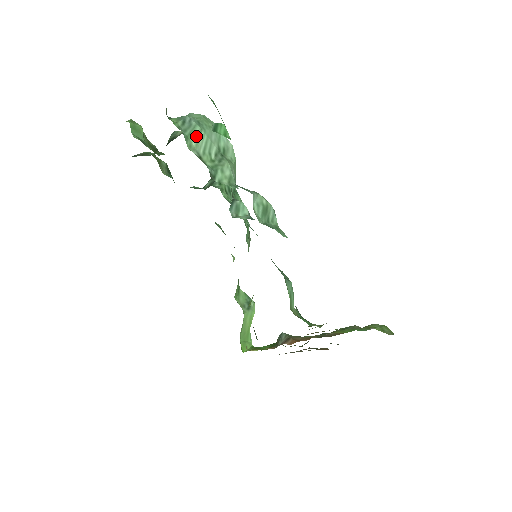
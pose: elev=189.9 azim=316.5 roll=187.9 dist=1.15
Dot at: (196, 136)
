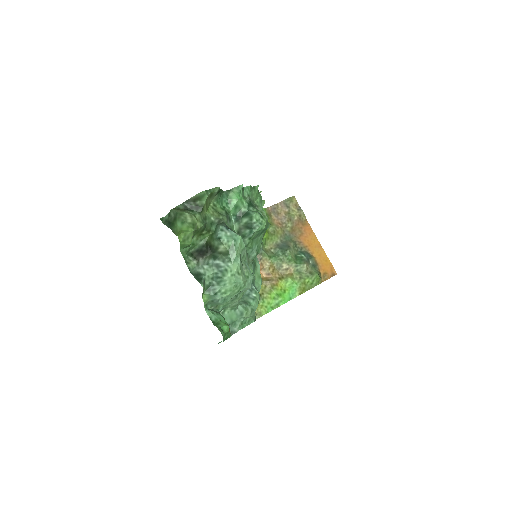
Dot at: occluded
